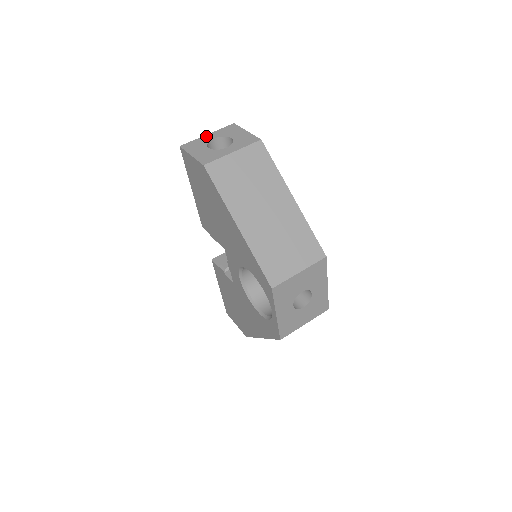
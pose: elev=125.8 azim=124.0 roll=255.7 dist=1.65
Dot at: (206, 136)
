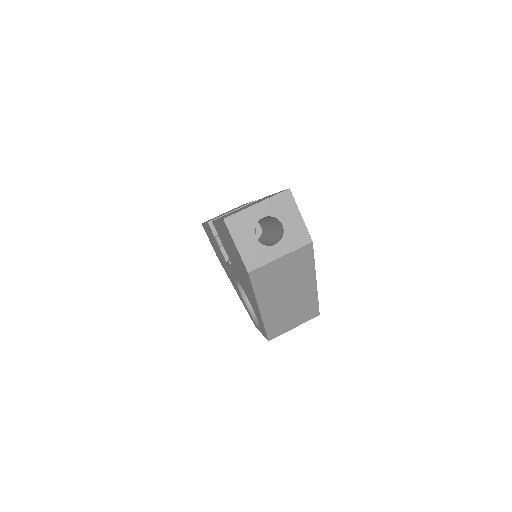
Dot at: (255, 208)
